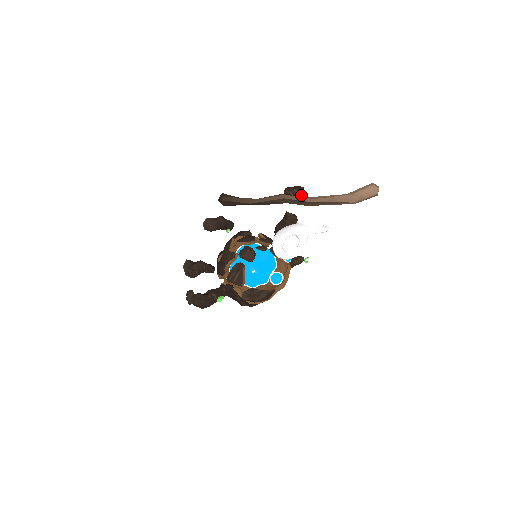
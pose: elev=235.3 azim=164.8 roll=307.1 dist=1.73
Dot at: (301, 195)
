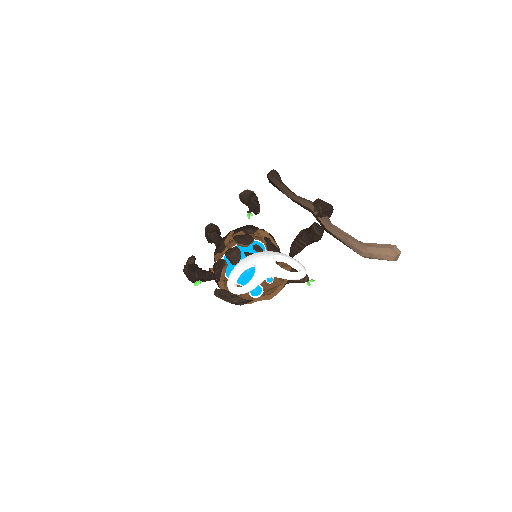
Dot at: (325, 215)
